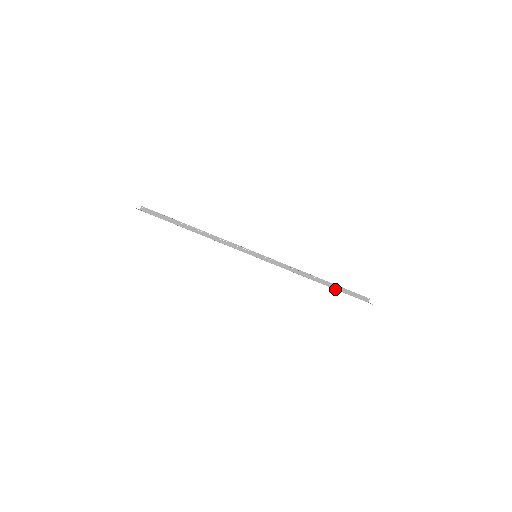
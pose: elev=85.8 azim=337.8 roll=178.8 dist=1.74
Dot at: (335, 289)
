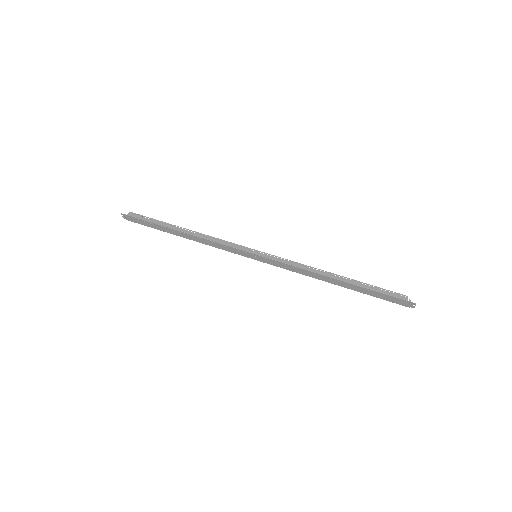
Dot at: (361, 286)
